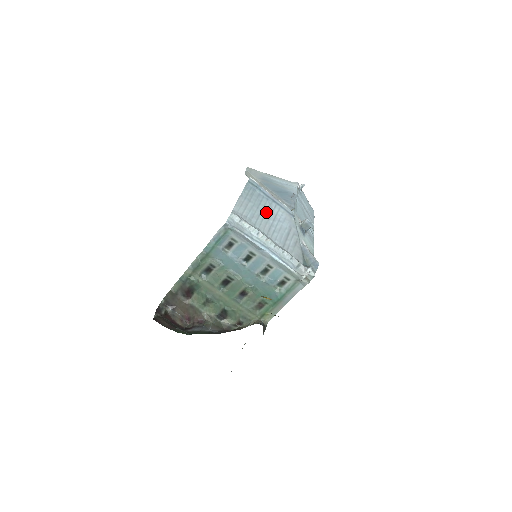
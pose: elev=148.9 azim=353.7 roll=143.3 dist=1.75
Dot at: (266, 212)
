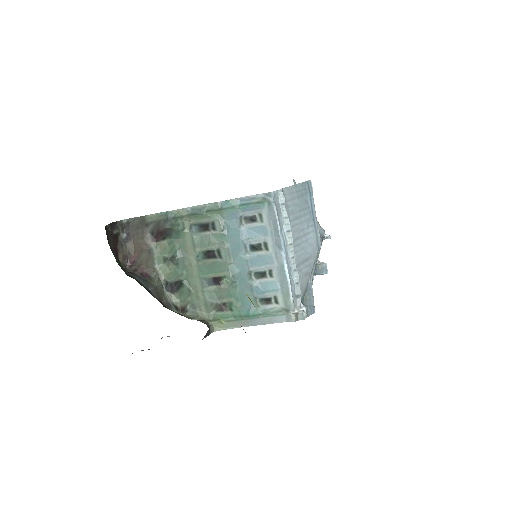
Dot at: (303, 222)
